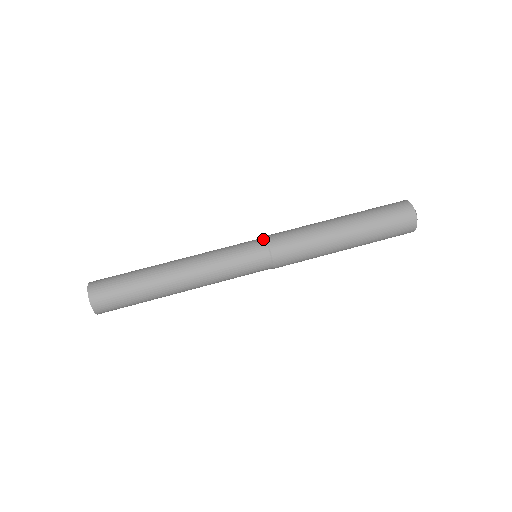
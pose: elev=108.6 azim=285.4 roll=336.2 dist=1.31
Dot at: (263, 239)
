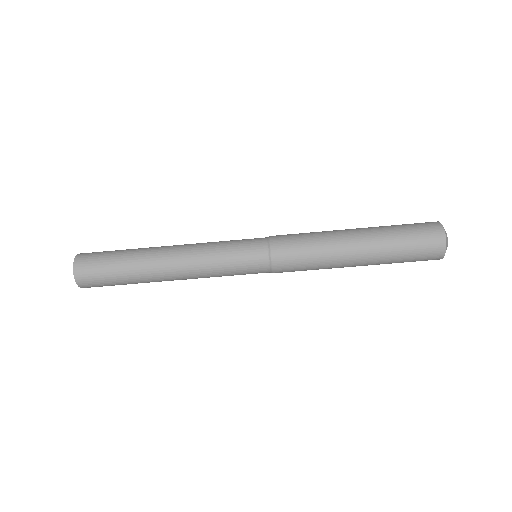
Dot at: (268, 266)
